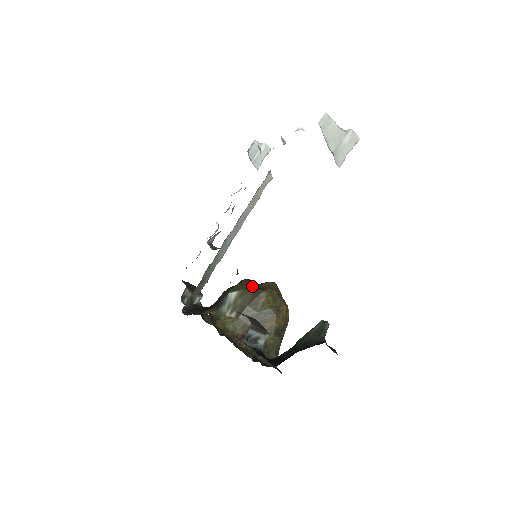
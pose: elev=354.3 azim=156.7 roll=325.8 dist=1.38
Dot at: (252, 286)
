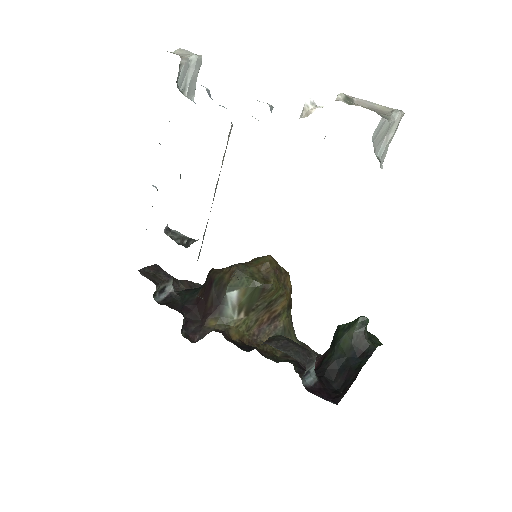
Dot at: (255, 281)
